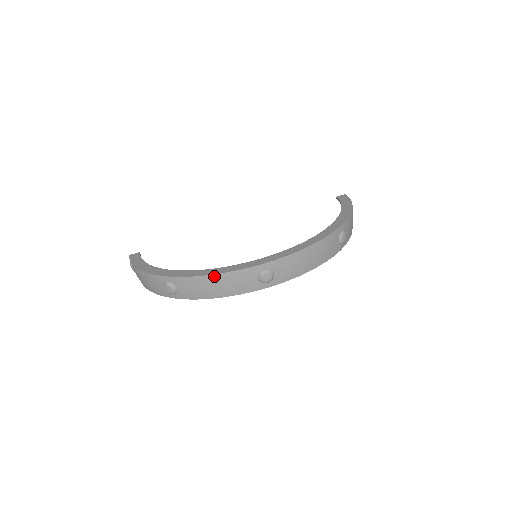
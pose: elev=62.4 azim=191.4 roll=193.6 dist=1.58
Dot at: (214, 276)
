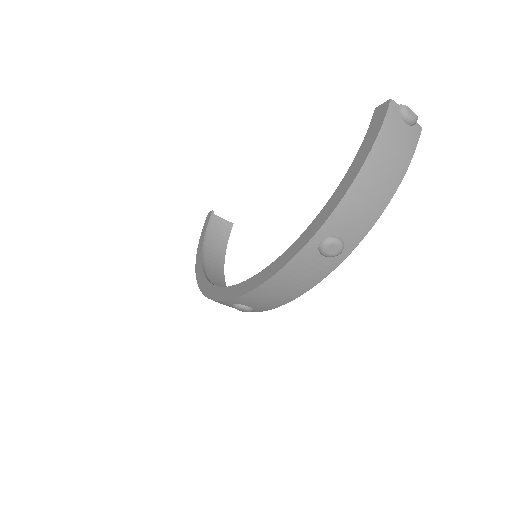
Dot at: occluded
